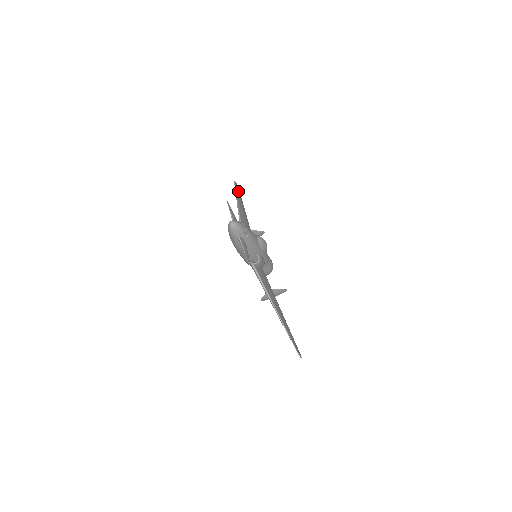
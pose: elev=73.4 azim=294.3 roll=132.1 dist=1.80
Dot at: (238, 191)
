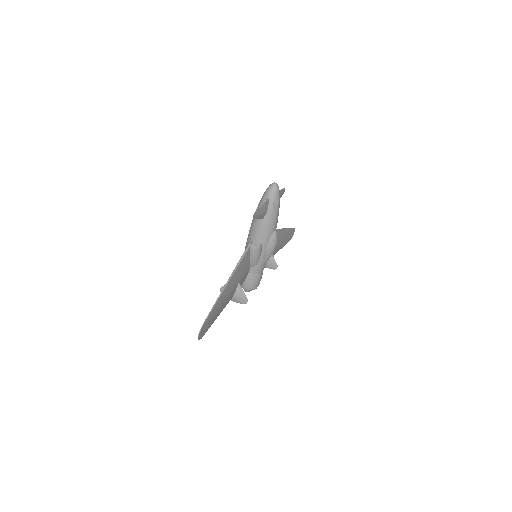
Dot at: (290, 235)
